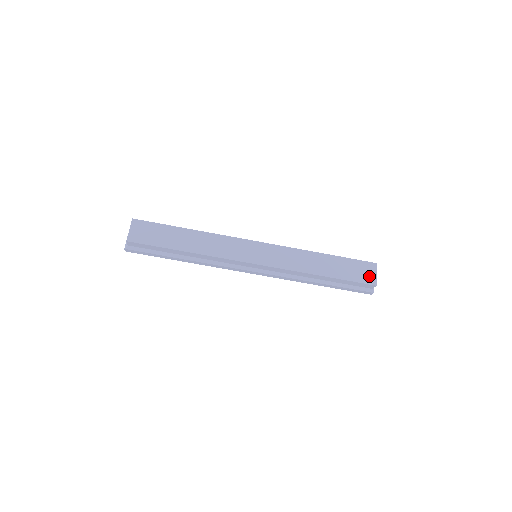
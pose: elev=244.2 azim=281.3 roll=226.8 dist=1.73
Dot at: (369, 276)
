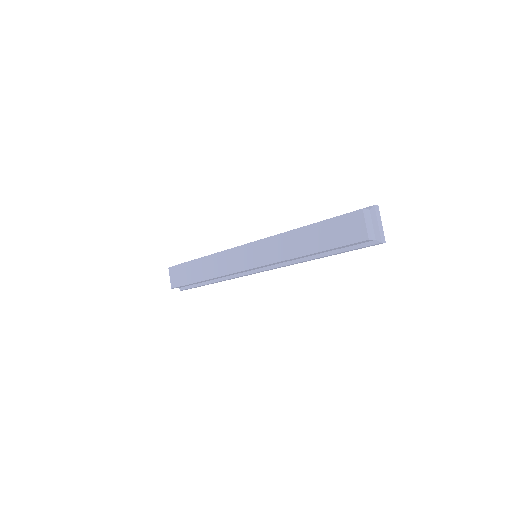
Dot at: (357, 231)
